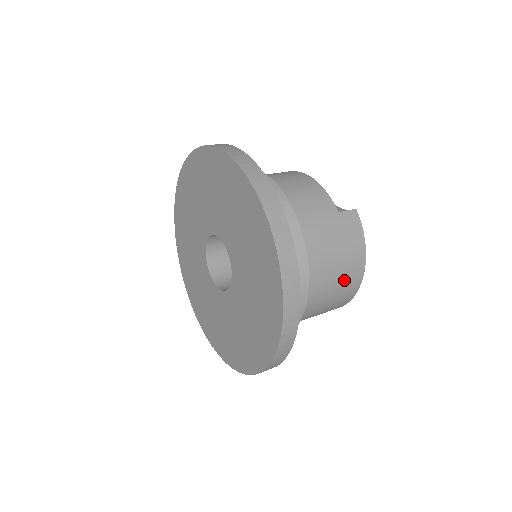
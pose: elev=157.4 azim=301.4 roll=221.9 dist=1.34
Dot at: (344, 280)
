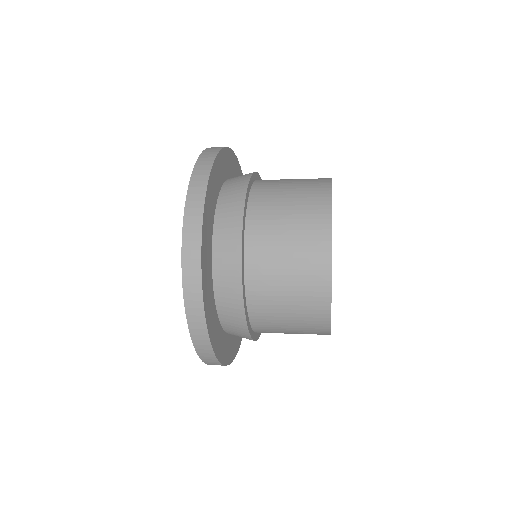
Dot at: (304, 191)
